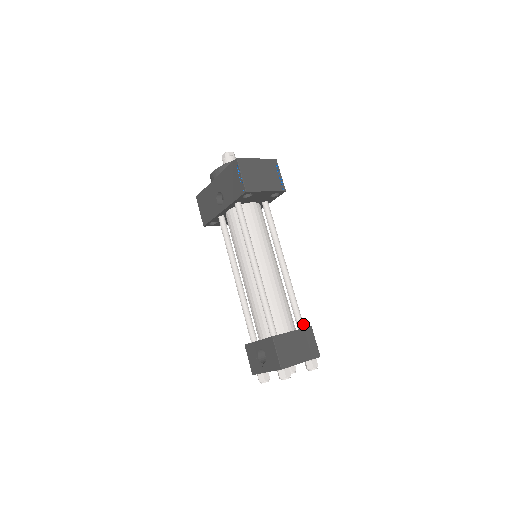
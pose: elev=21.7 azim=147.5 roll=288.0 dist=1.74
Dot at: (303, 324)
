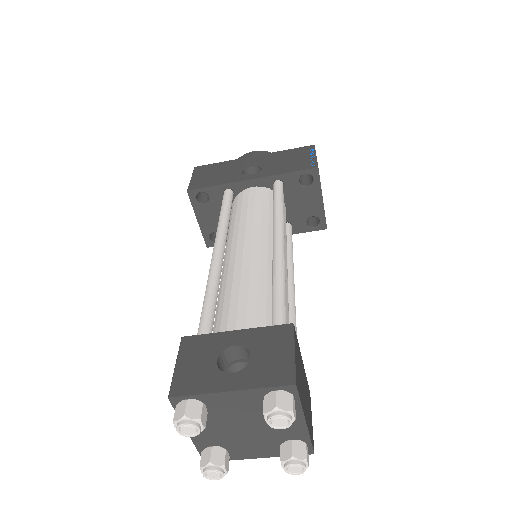
Dot at: occluded
